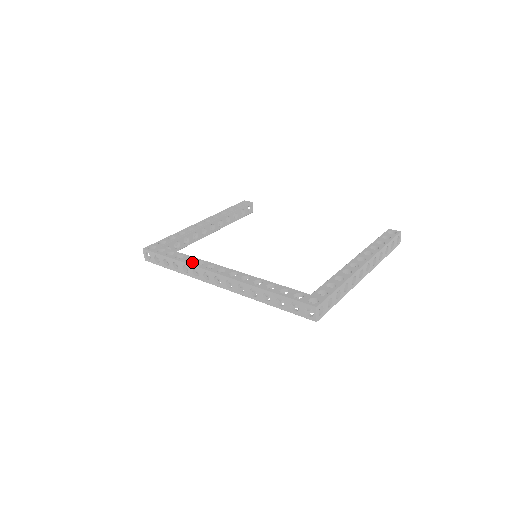
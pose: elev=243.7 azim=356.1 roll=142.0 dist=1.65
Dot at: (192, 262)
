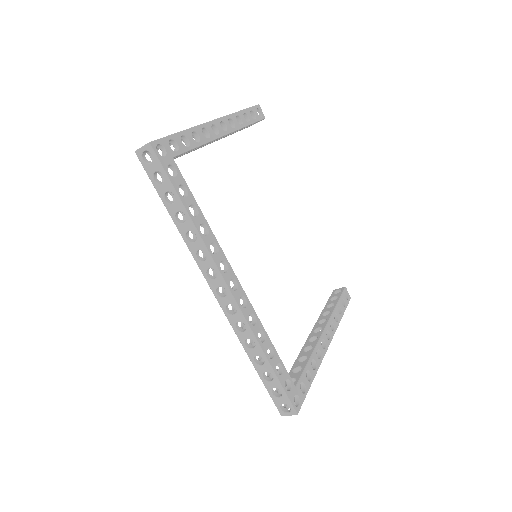
Dot at: (207, 239)
